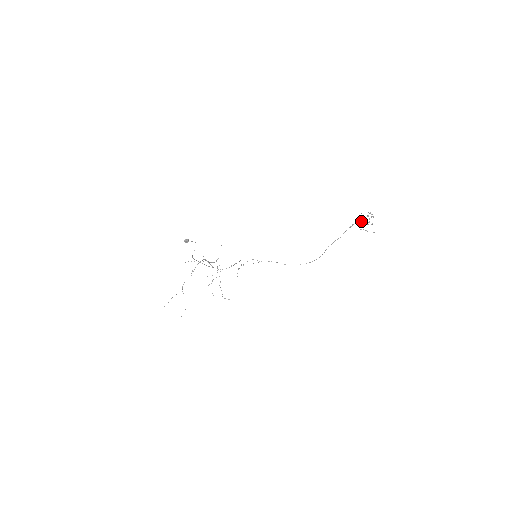
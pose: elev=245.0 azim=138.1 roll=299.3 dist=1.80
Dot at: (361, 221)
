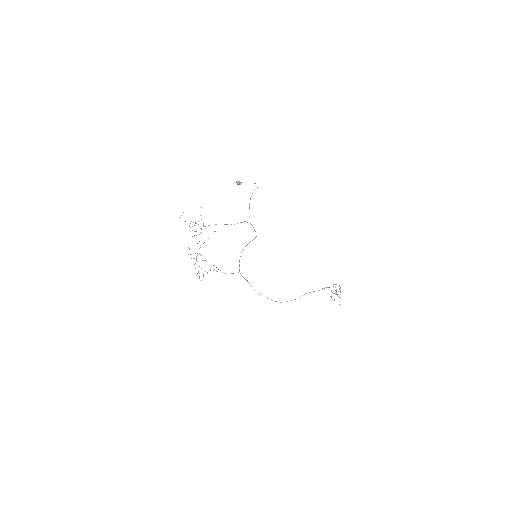
Dot at: occluded
